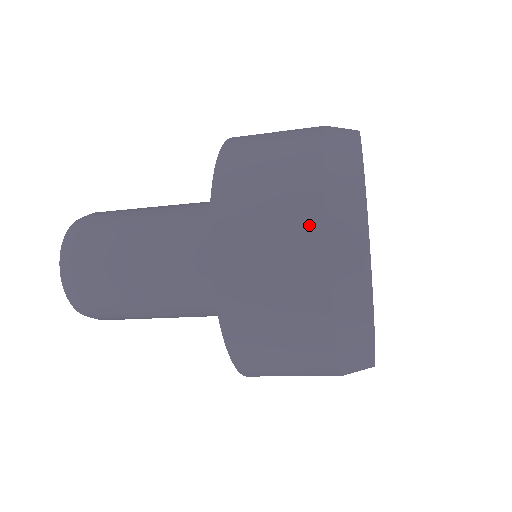
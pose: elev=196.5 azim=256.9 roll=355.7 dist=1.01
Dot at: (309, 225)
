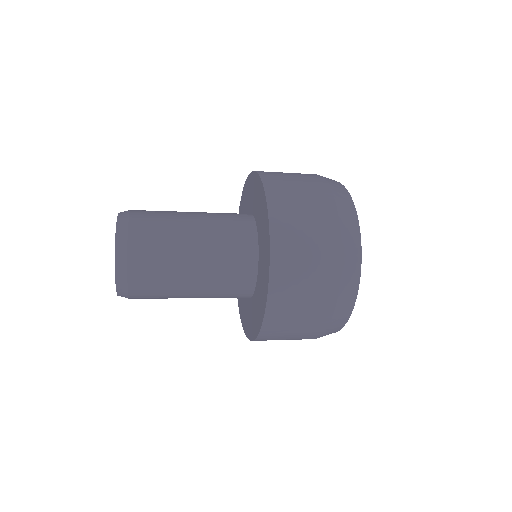
Dot at: (332, 260)
